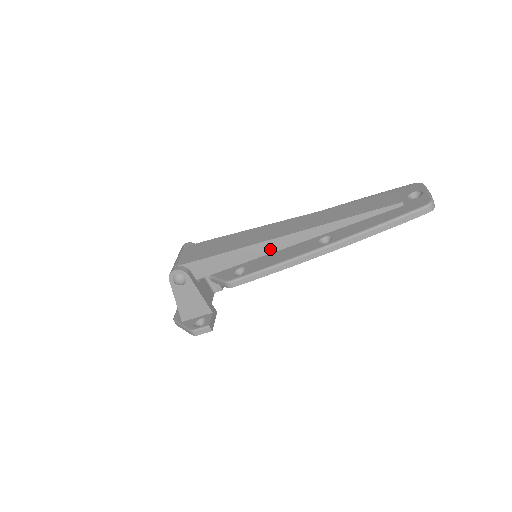
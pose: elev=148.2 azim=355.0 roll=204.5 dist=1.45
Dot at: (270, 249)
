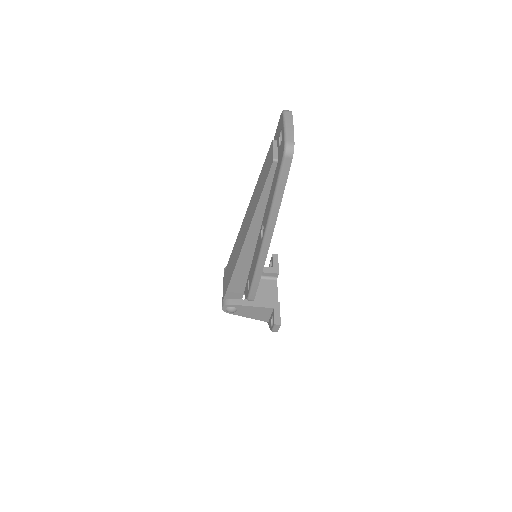
Dot at: (249, 256)
